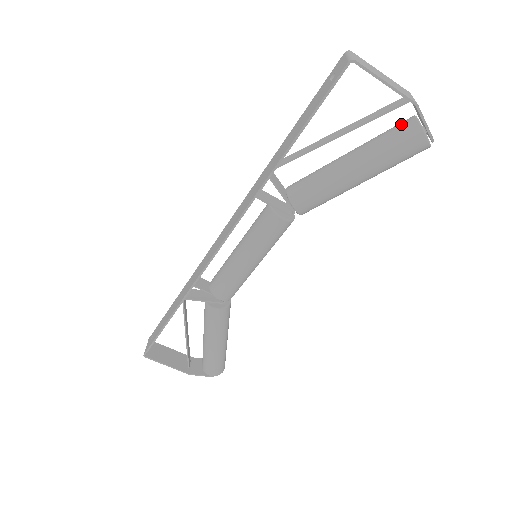
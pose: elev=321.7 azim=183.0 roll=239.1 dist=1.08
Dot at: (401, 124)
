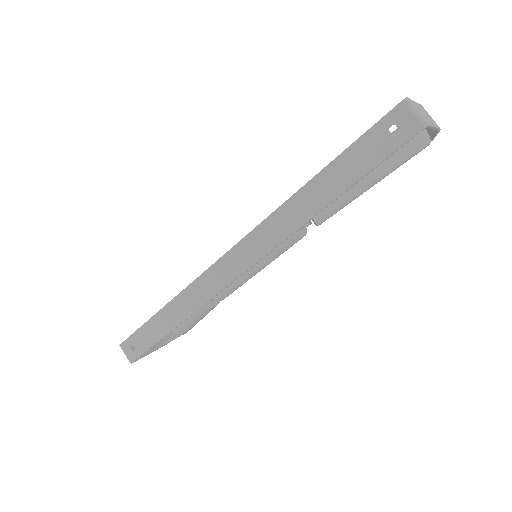
Dot at: occluded
